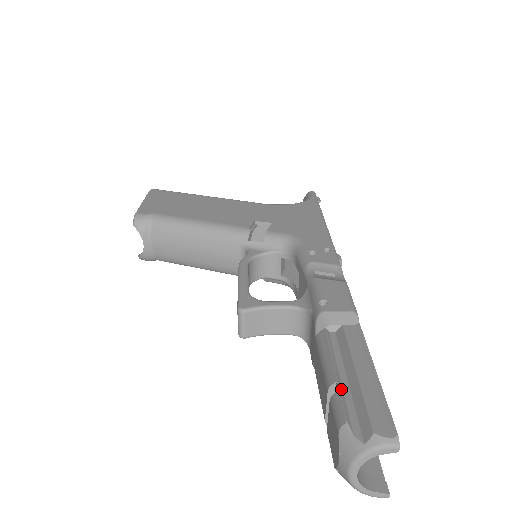
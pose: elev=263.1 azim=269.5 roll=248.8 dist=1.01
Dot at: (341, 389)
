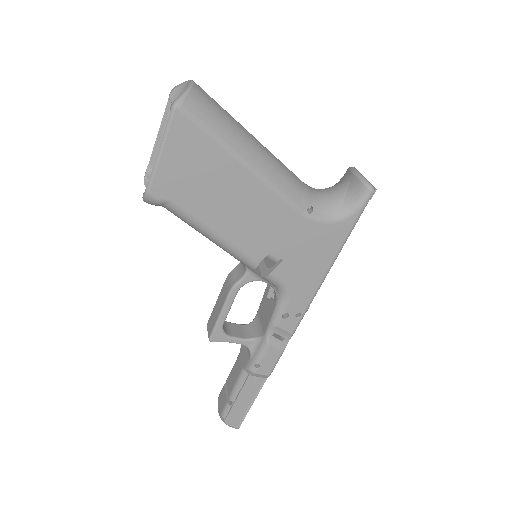
Dot at: (233, 405)
